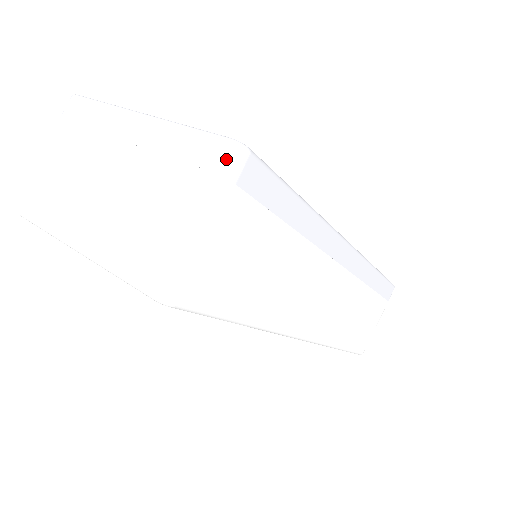
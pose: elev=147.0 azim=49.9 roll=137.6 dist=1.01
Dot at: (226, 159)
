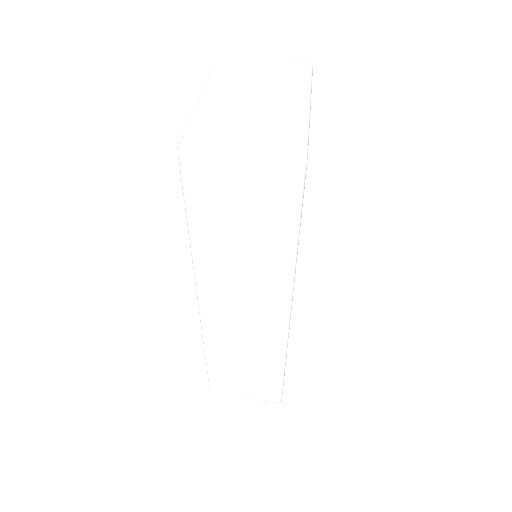
Dot at: (291, 152)
